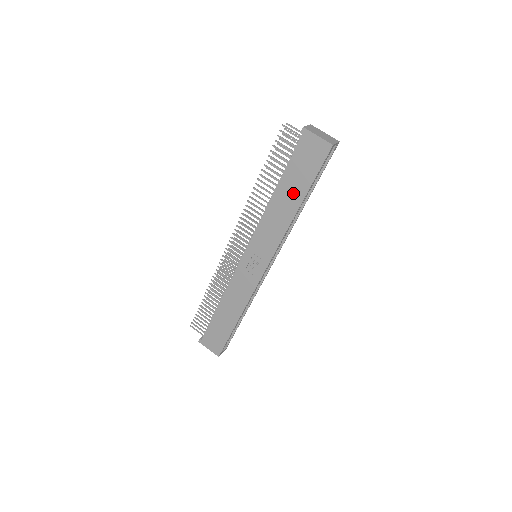
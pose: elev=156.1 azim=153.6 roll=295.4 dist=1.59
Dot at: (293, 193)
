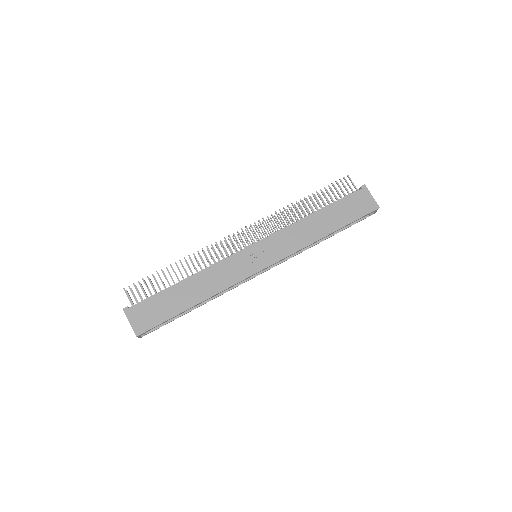
Dot at: (330, 222)
